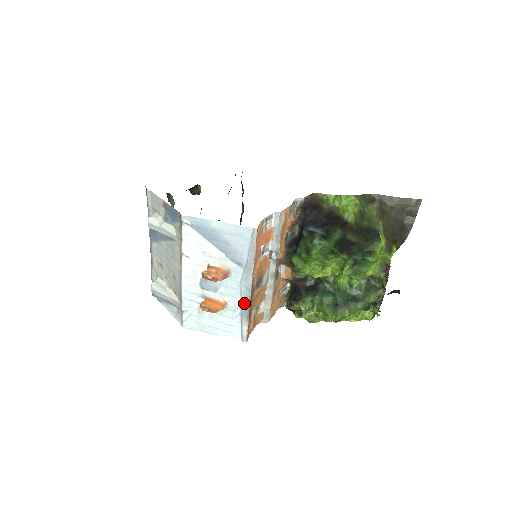
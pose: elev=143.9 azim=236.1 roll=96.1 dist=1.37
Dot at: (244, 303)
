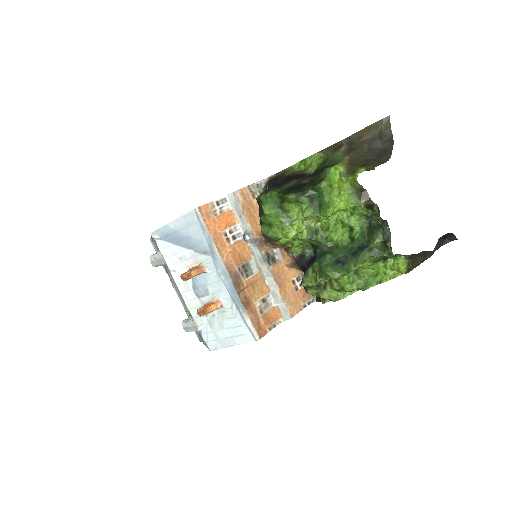
Dot at: (232, 293)
